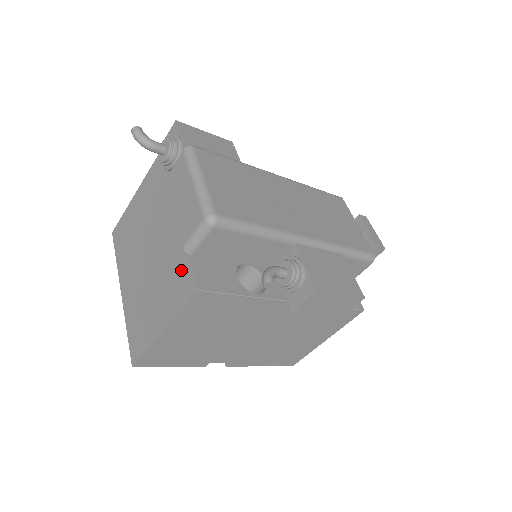
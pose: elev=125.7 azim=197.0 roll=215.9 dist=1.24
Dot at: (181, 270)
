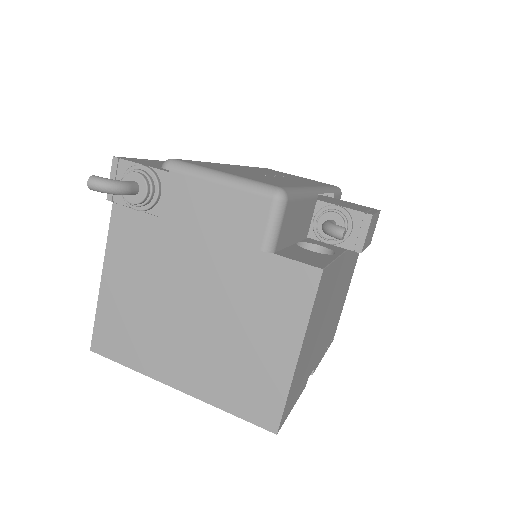
Dot at: (274, 276)
